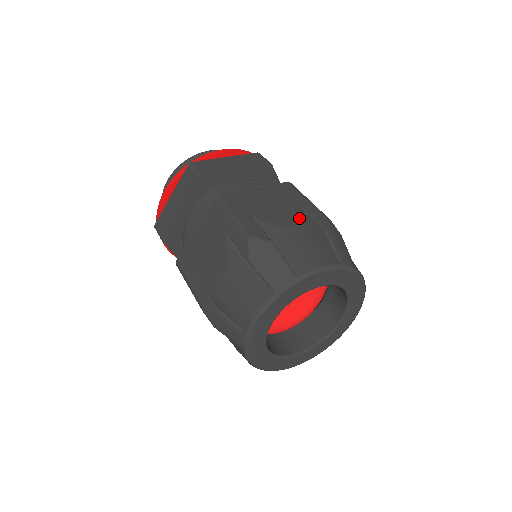
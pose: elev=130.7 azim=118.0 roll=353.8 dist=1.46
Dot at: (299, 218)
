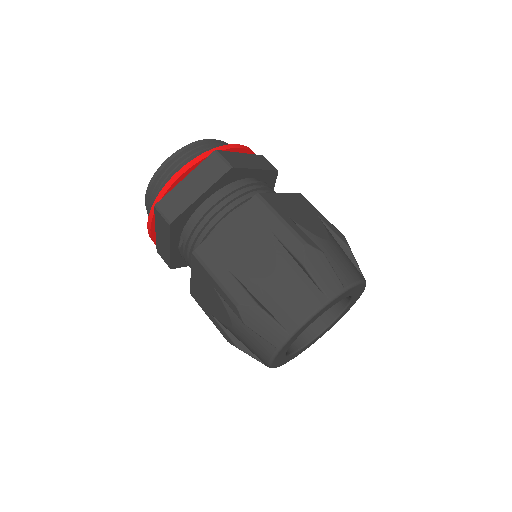
Dot at: (327, 232)
